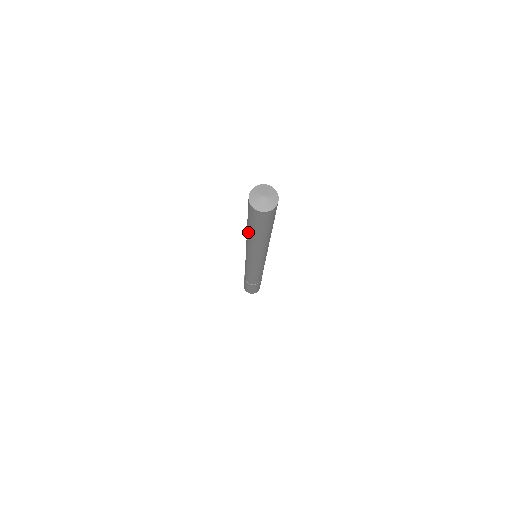
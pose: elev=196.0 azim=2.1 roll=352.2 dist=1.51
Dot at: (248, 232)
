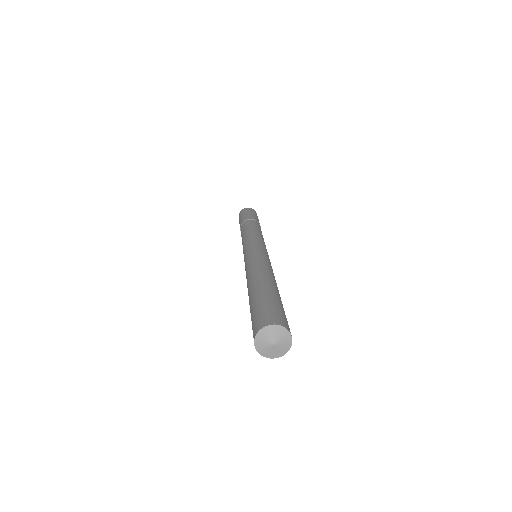
Dot at: occluded
